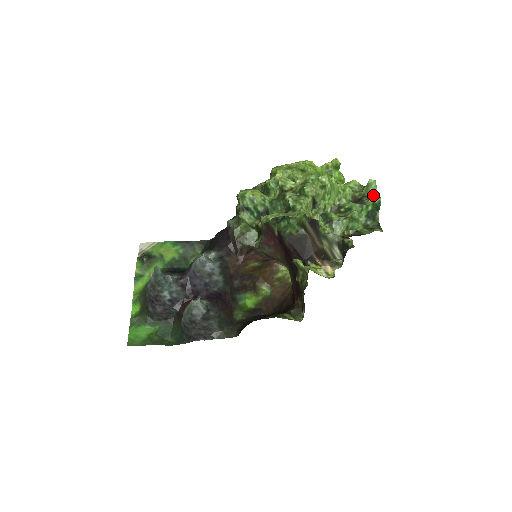
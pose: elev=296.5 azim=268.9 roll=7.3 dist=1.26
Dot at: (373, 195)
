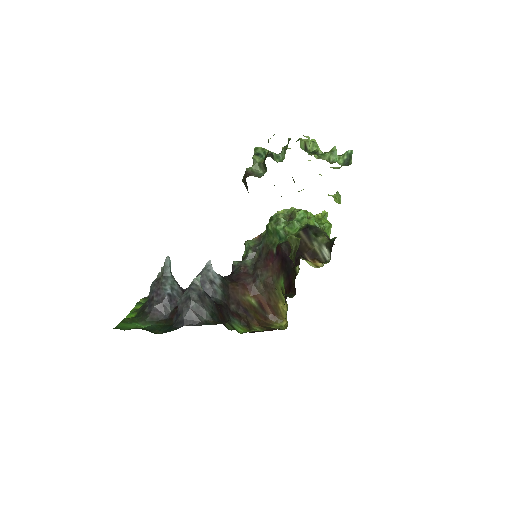
Dot at: occluded
